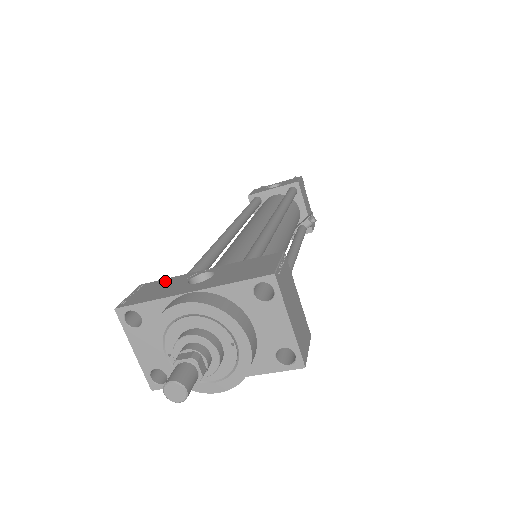
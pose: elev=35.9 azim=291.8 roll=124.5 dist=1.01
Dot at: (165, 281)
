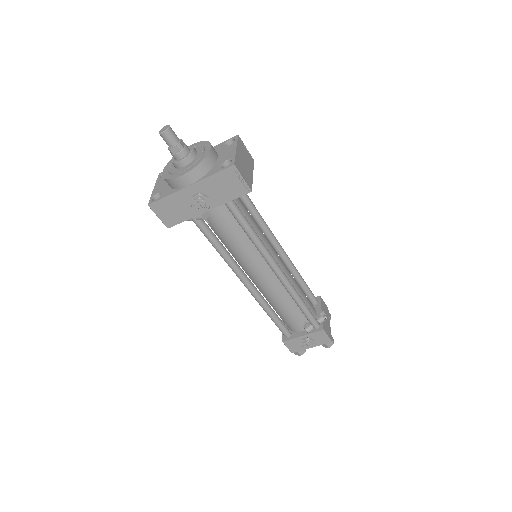
Dot at: occluded
